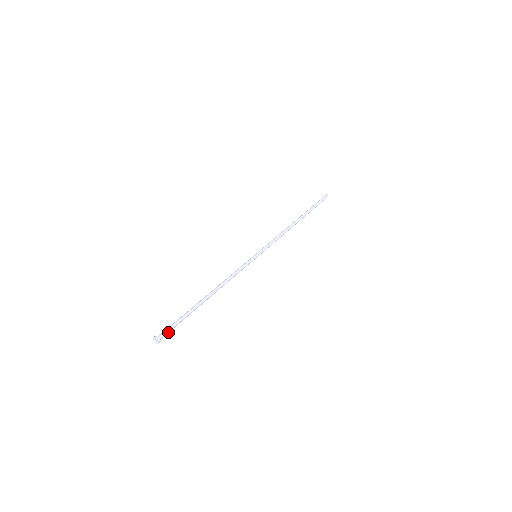
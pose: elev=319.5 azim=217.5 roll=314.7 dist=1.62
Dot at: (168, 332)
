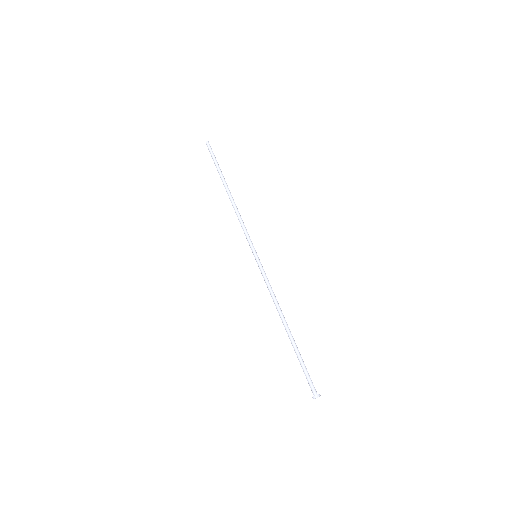
Dot at: (312, 383)
